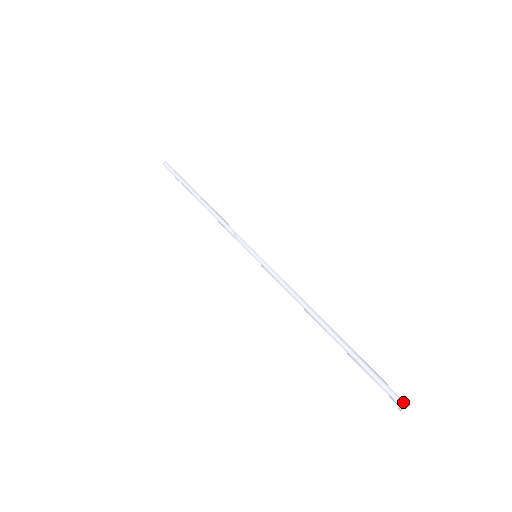
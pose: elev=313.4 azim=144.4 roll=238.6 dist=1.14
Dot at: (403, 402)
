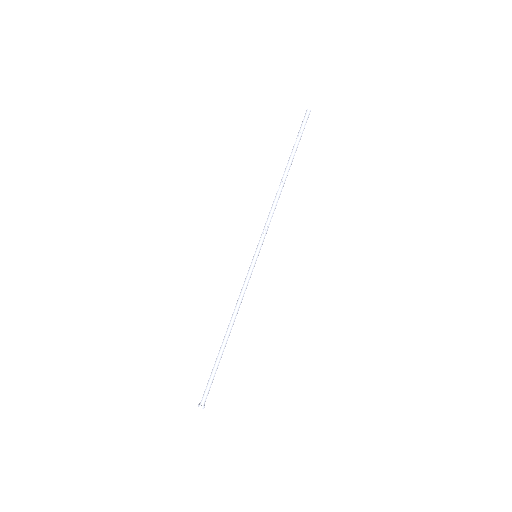
Dot at: (204, 406)
